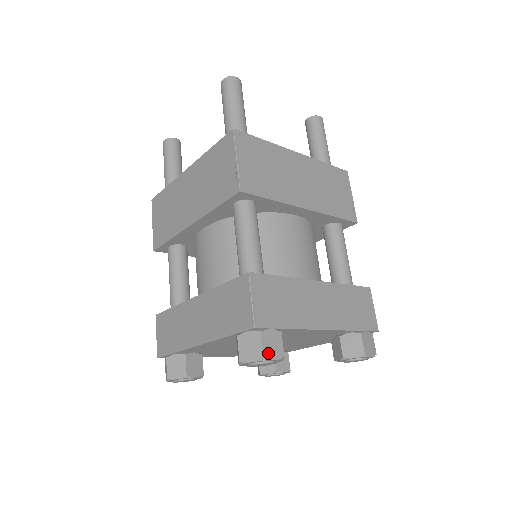
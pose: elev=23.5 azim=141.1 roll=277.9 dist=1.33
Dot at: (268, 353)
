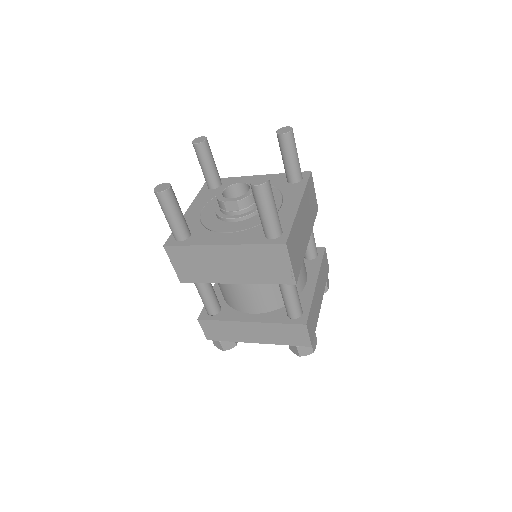
Dot at: (314, 348)
